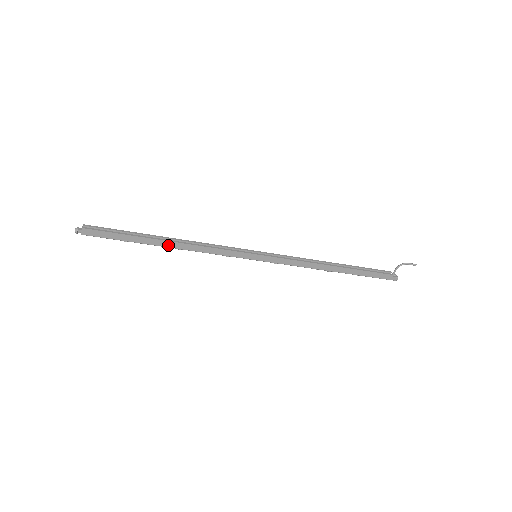
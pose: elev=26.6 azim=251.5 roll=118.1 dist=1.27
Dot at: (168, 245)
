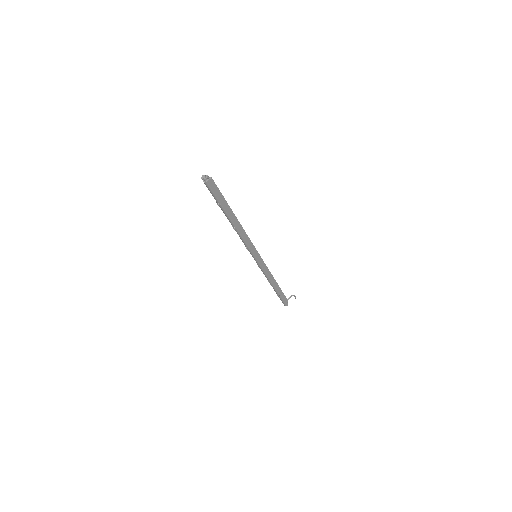
Dot at: (234, 221)
